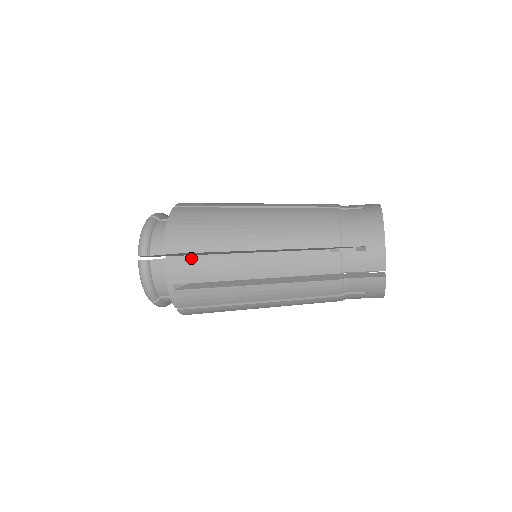
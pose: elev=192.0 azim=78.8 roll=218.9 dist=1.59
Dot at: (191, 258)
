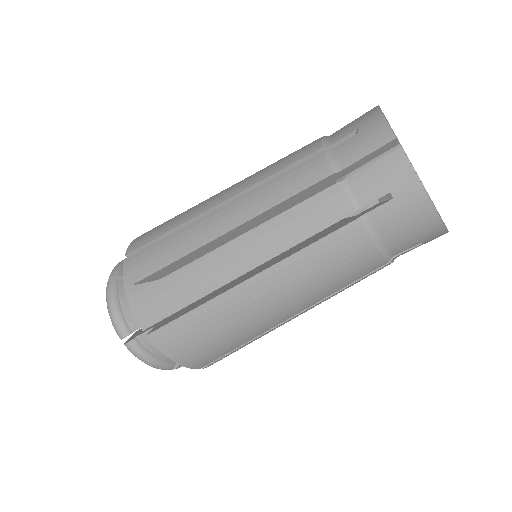
Dot at: (151, 245)
